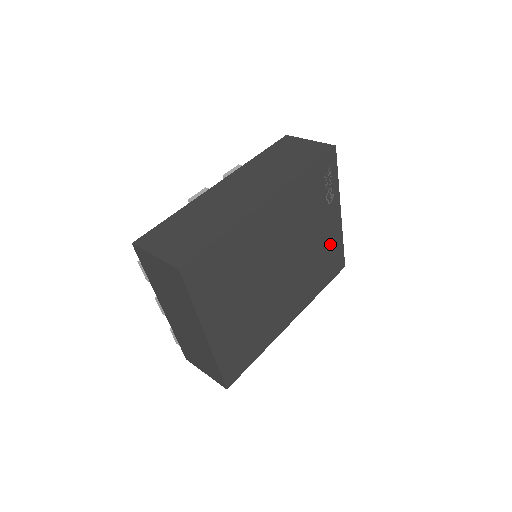
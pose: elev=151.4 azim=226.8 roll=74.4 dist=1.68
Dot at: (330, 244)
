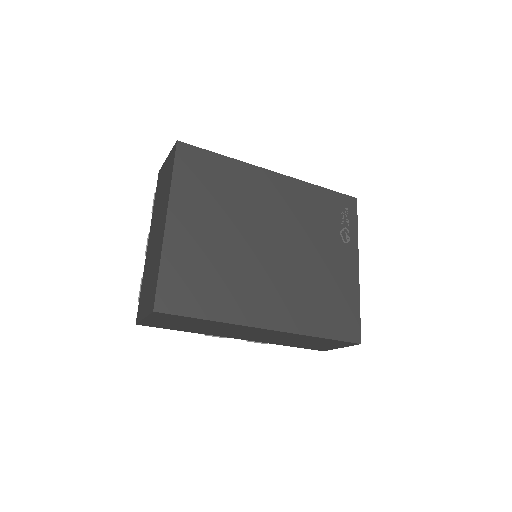
Dot at: (340, 288)
